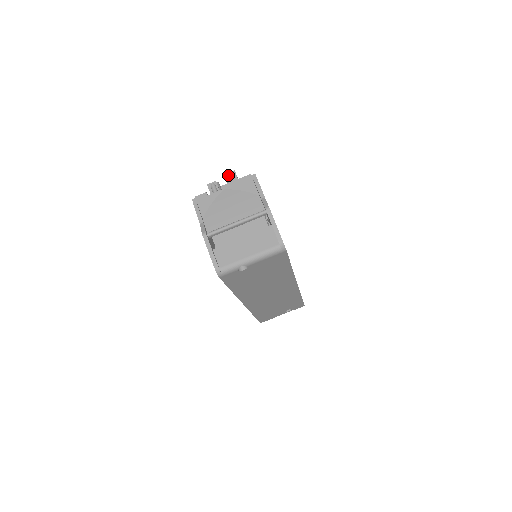
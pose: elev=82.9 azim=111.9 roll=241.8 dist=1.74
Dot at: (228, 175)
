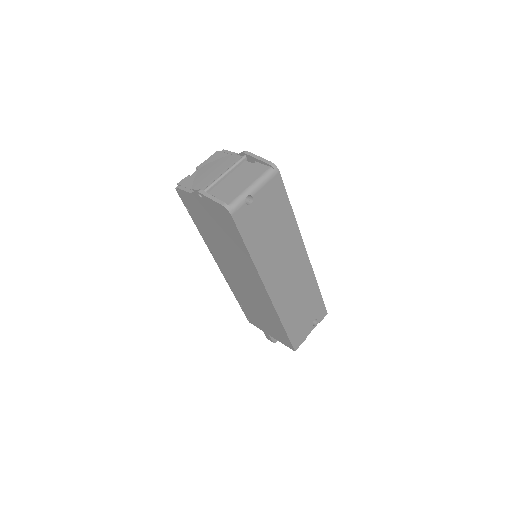
Dot at: occluded
